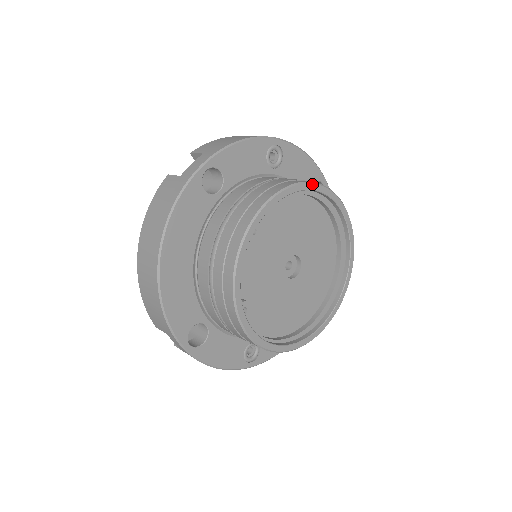
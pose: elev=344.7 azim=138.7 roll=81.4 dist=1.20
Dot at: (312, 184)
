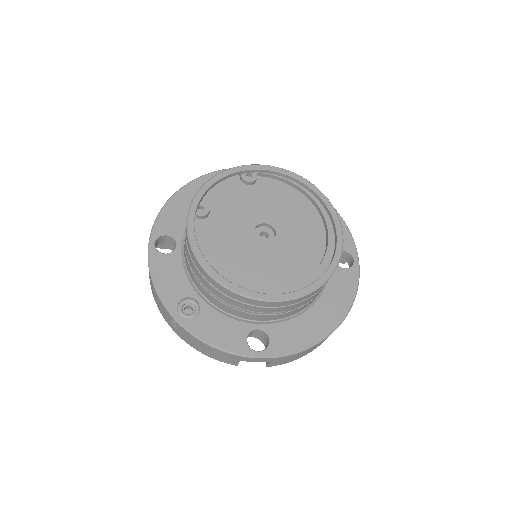
Dot at: (316, 187)
